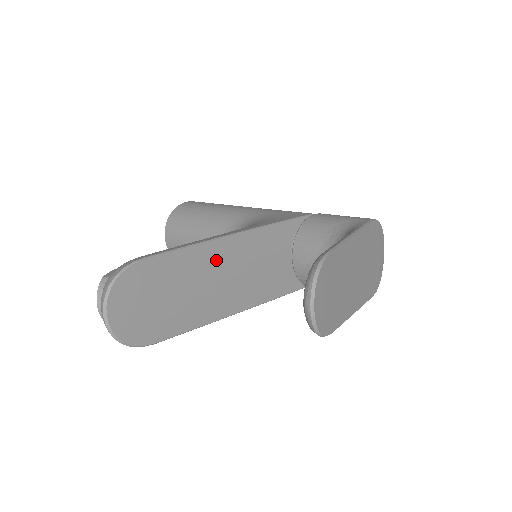
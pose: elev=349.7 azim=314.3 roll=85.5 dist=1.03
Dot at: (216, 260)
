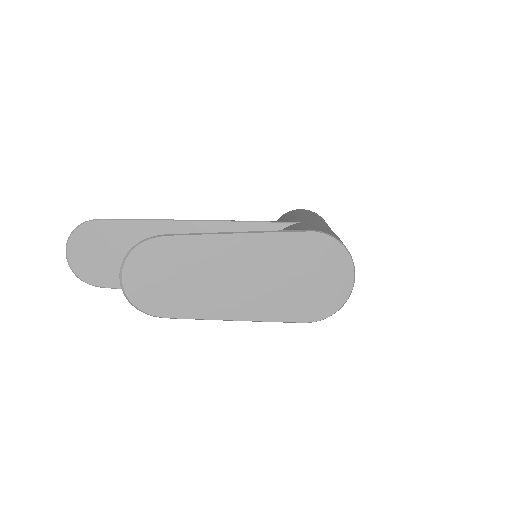
Dot at: occluded
